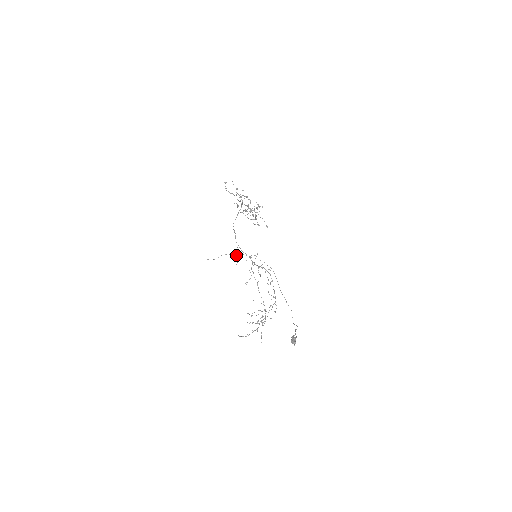
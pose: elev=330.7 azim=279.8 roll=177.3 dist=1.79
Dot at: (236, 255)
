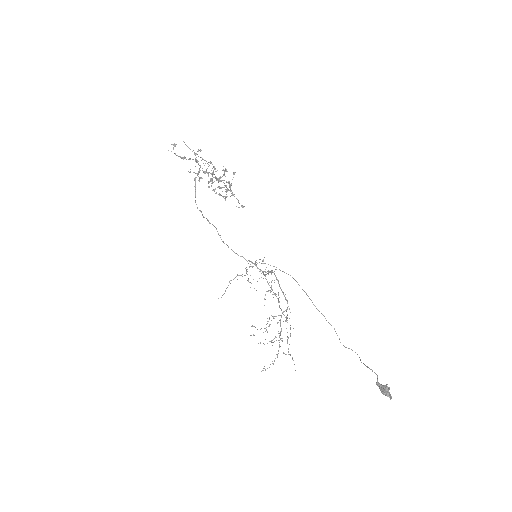
Dot at: (246, 273)
